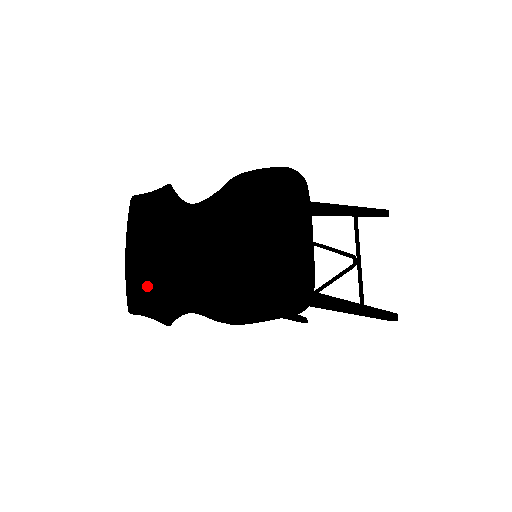
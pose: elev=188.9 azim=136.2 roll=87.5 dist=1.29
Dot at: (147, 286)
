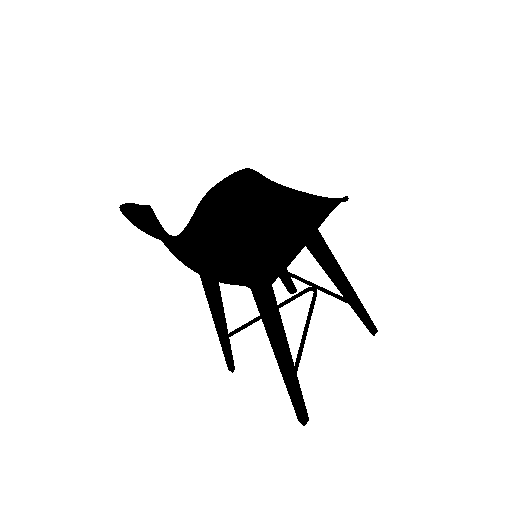
Dot at: occluded
